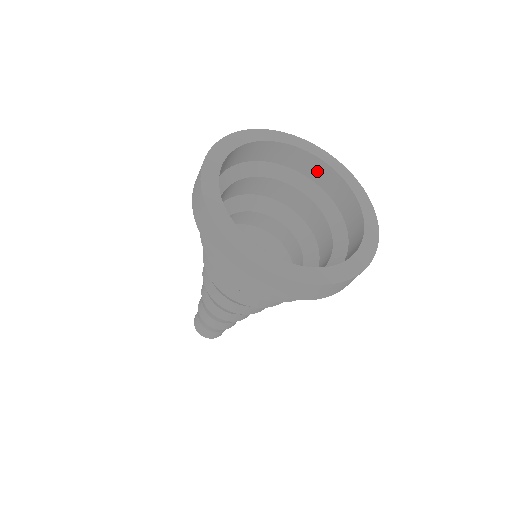
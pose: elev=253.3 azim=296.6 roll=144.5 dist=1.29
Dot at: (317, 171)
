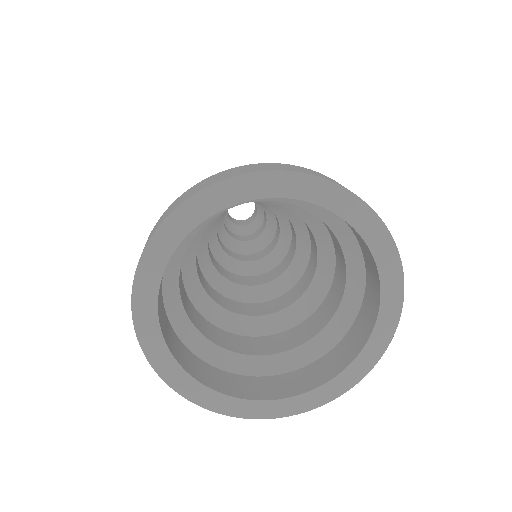
Dot at: occluded
